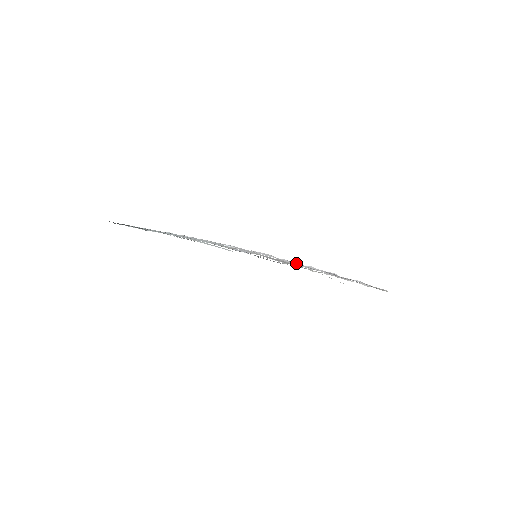
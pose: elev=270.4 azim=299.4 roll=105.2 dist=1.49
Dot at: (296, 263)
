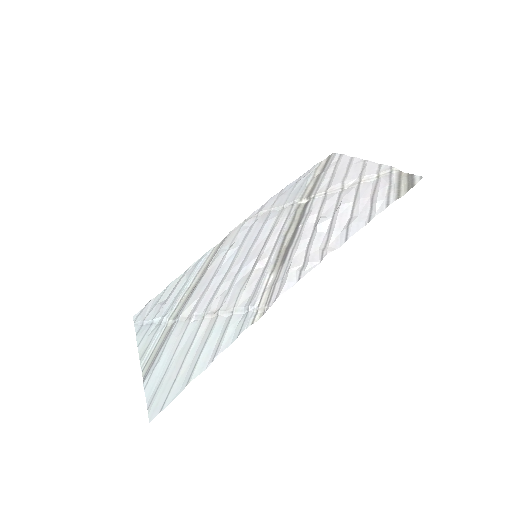
Dot at: (314, 247)
